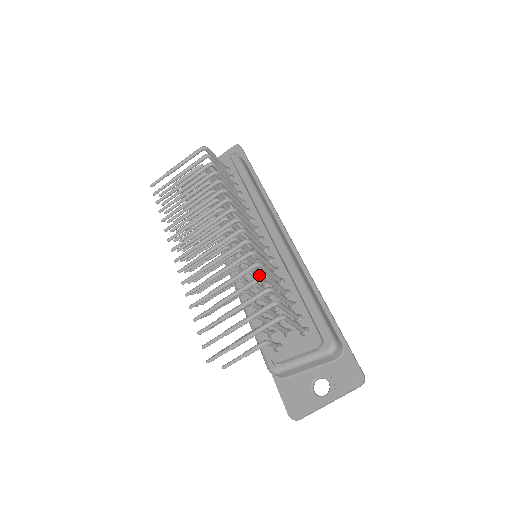
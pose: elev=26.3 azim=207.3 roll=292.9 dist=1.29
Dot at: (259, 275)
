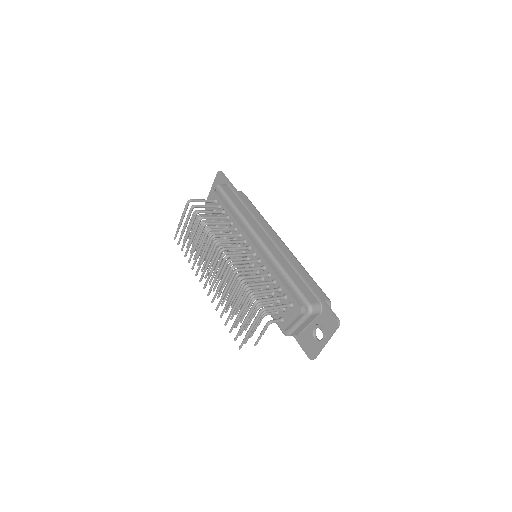
Dot at: (243, 286)
